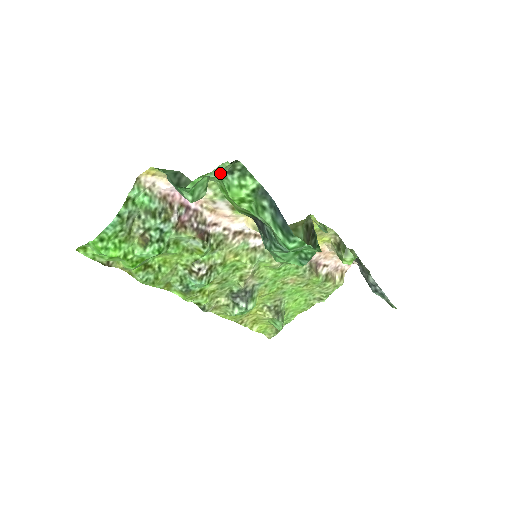
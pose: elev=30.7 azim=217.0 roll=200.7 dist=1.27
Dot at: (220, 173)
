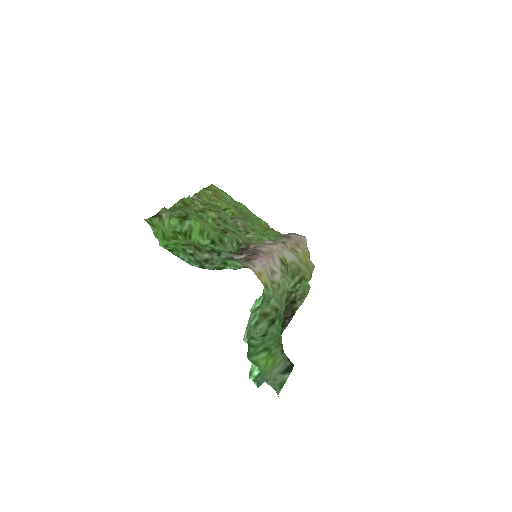
Dot at: (270, 383)
